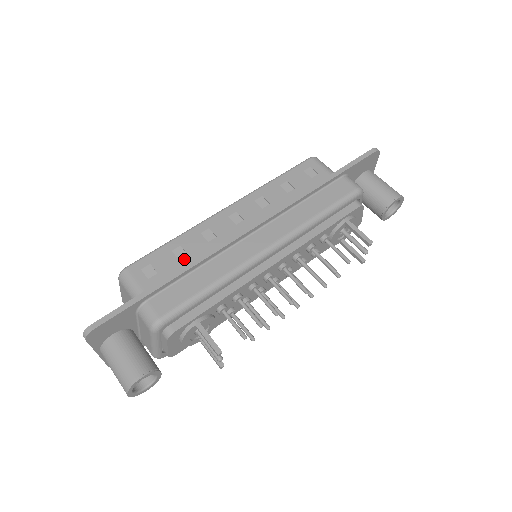
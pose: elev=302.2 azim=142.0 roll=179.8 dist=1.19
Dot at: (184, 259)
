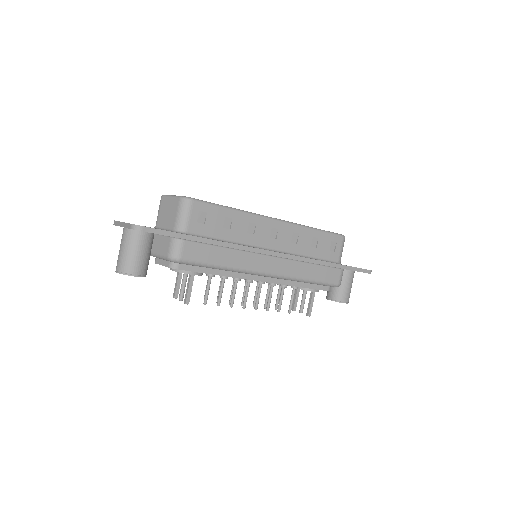
Dot at: (226, 230)
